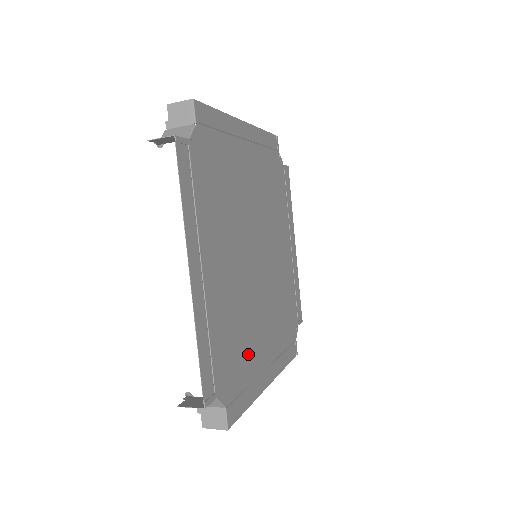
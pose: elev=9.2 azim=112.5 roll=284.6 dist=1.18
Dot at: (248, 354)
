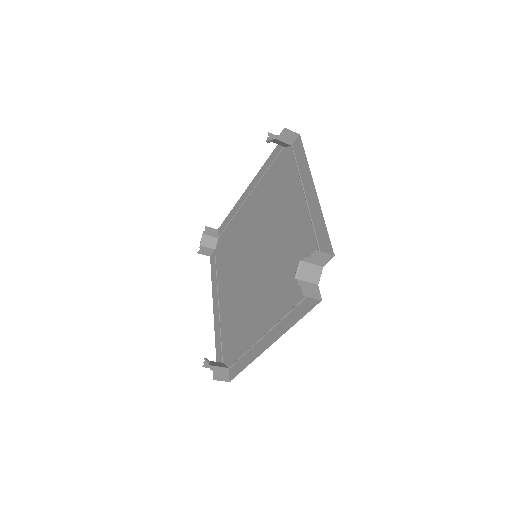
Dot at: (285, 292)
